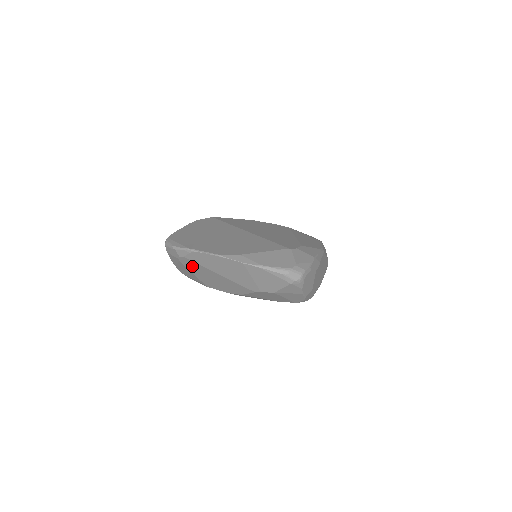
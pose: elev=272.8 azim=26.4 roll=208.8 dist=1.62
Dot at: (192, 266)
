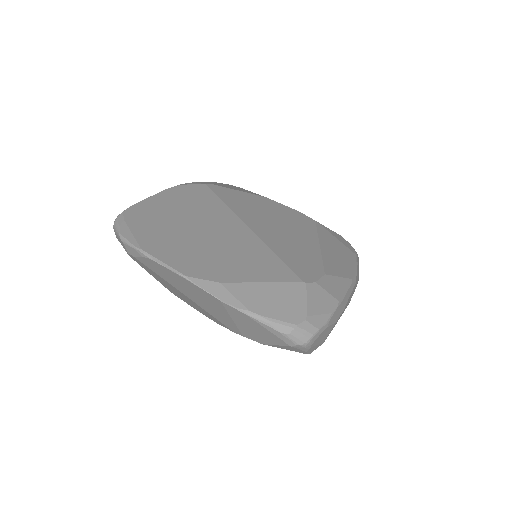
Dot at: (148, 269)
